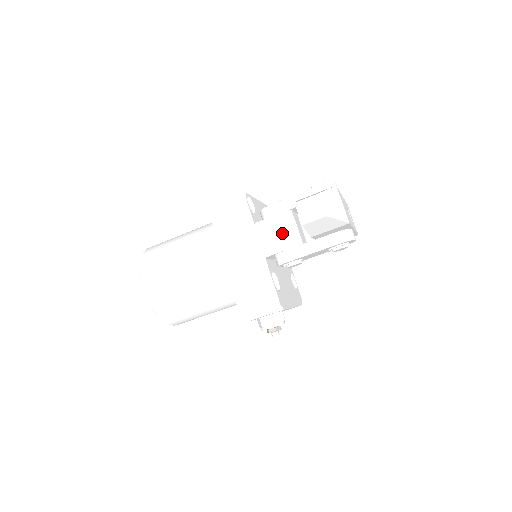
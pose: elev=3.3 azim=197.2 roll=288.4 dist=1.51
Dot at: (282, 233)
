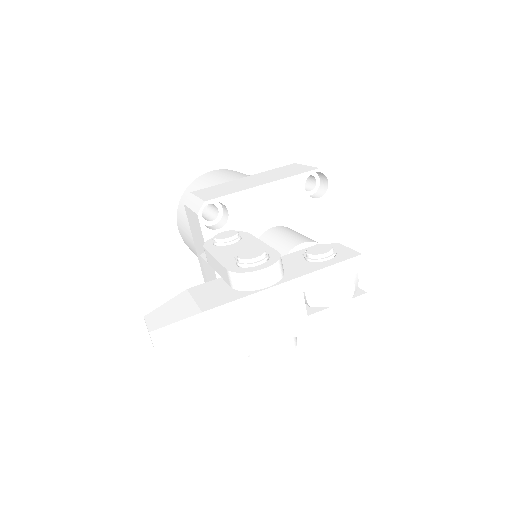
Dot at: occluded
